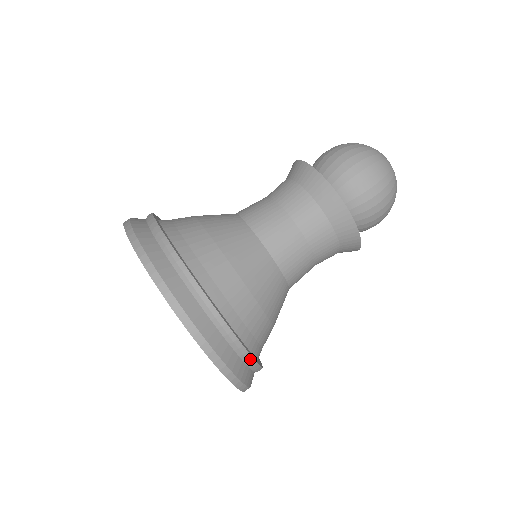
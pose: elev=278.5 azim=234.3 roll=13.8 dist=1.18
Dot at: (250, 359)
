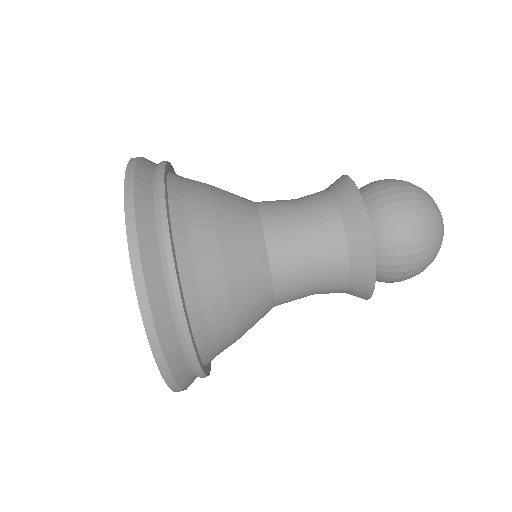
Dot at: (187, 336)
